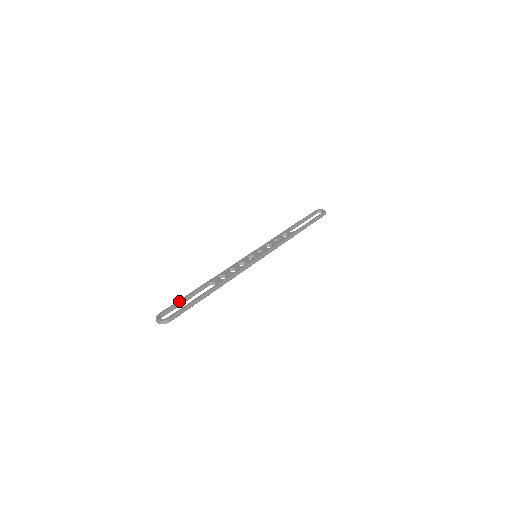
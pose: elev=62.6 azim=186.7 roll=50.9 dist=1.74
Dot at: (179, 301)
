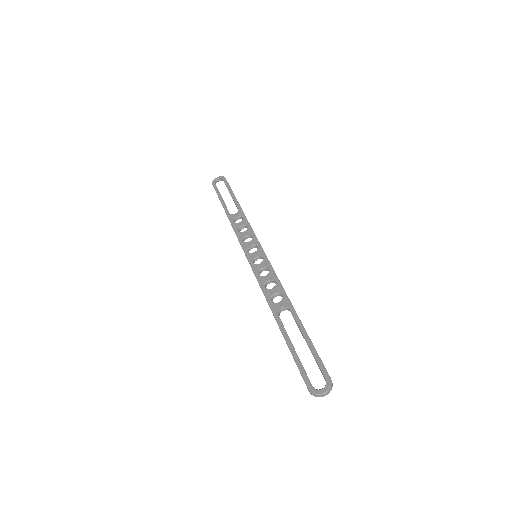
Dot at: (296, 357)
